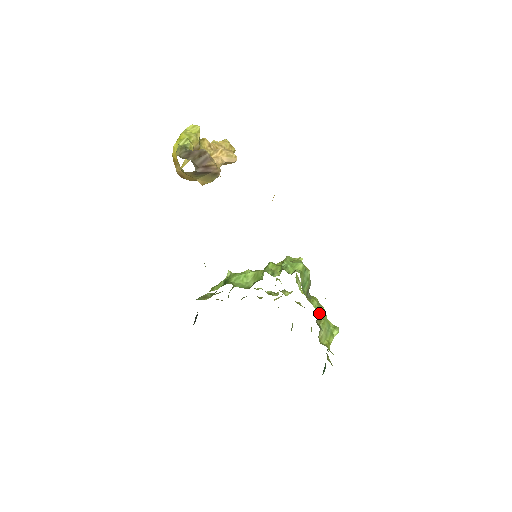
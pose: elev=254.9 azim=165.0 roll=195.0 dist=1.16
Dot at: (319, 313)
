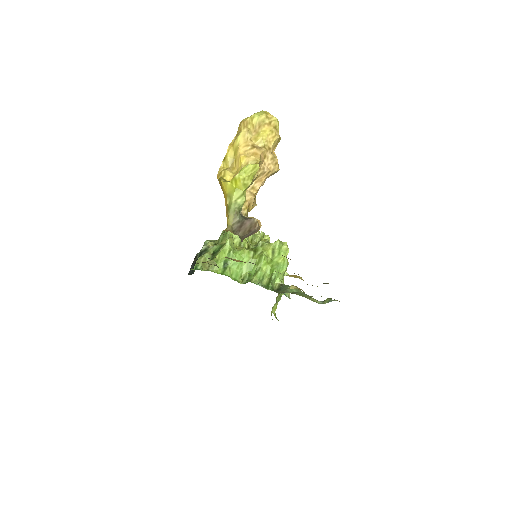
Dot at: occluded
